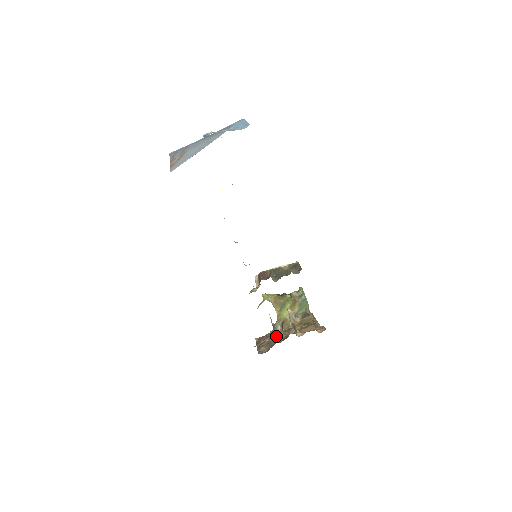
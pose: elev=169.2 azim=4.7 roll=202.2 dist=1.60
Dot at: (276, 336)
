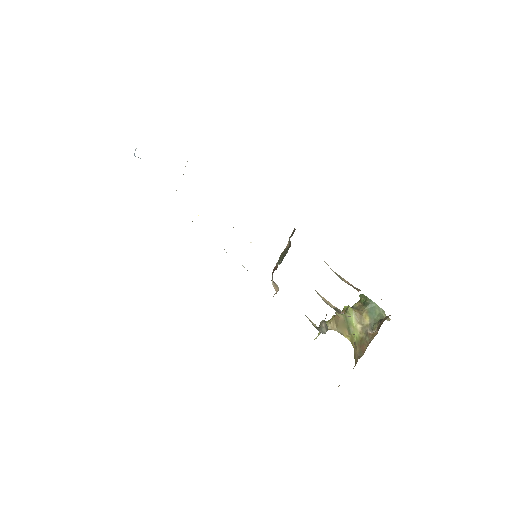
Dot at: occluded
